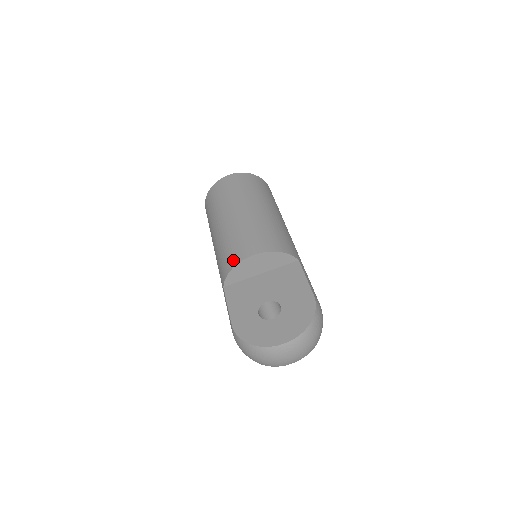
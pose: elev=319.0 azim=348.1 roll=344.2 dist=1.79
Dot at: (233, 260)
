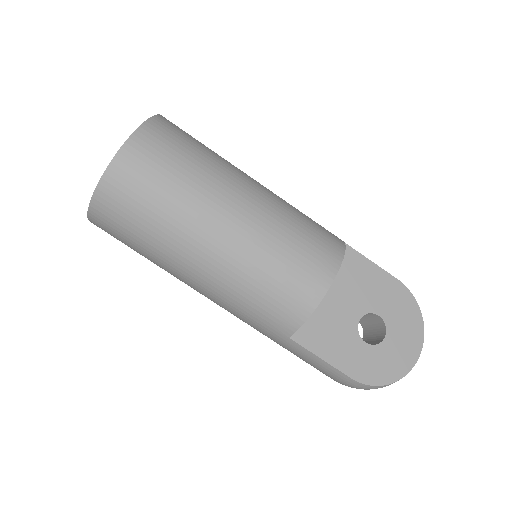
Dot at: (304, 302)
